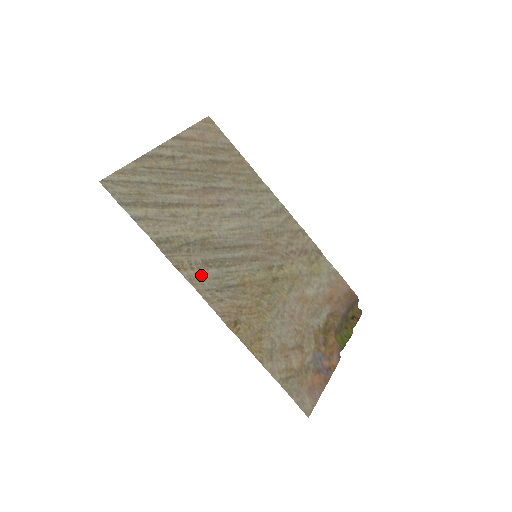
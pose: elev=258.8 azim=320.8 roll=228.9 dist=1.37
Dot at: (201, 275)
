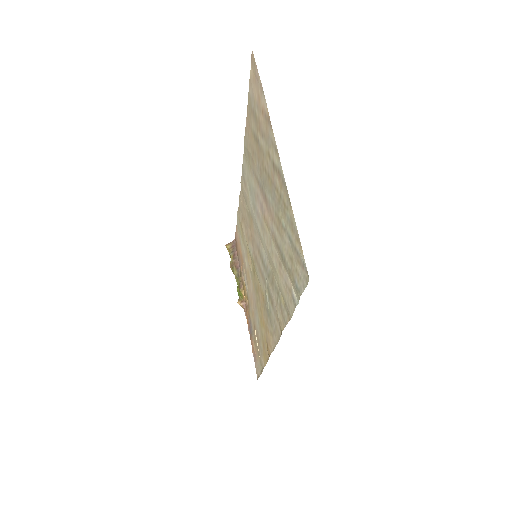
Dot at: (275, 320)
